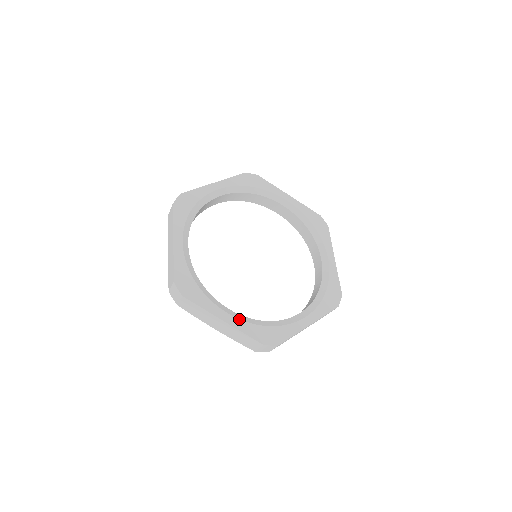
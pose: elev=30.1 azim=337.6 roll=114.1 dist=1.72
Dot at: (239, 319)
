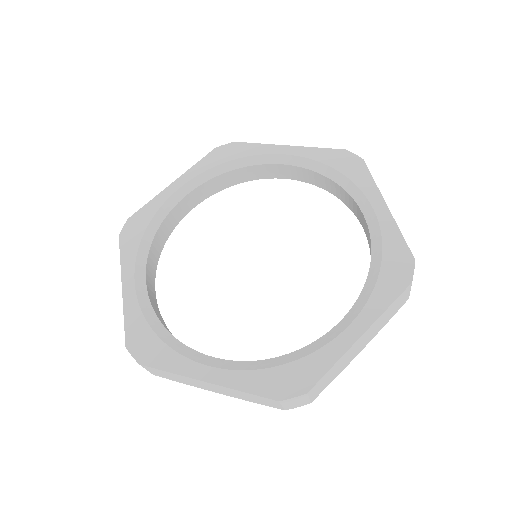
Dot at: (231, 370)
